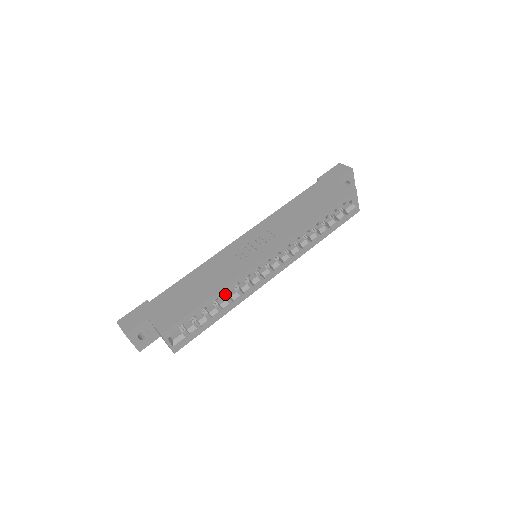
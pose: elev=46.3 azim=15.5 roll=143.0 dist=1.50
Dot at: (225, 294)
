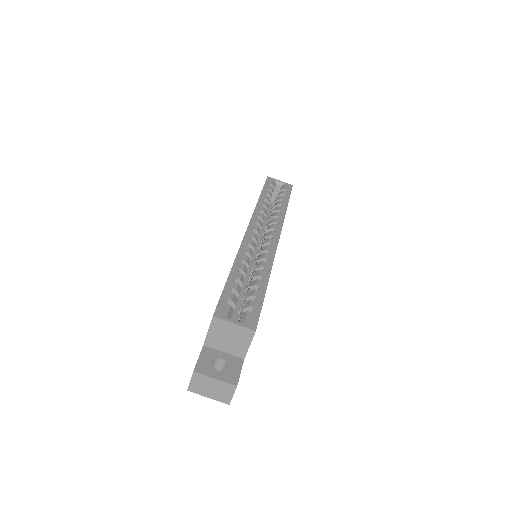
Dot at: (252, 275)
